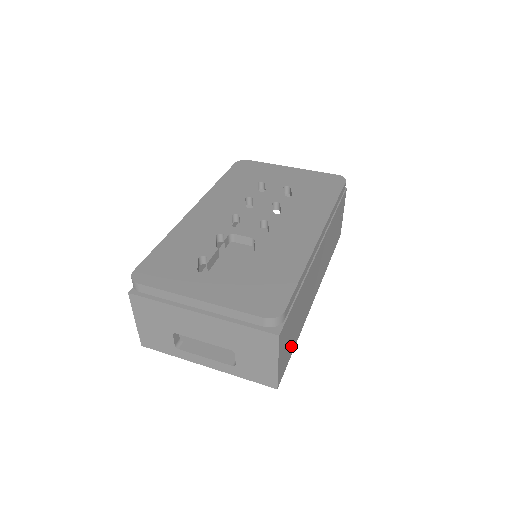
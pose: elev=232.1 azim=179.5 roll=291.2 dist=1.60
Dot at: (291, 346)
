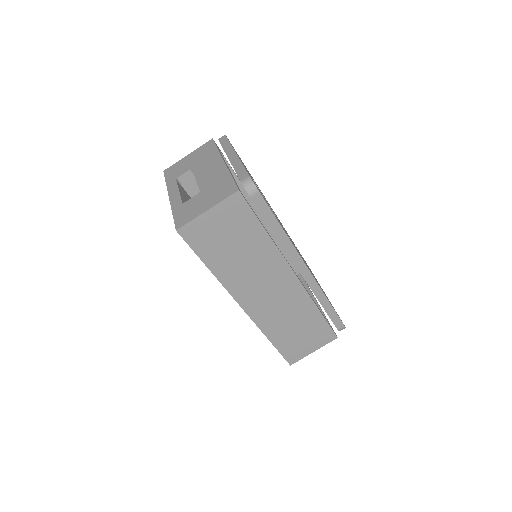
Dot at: (211, 250)
